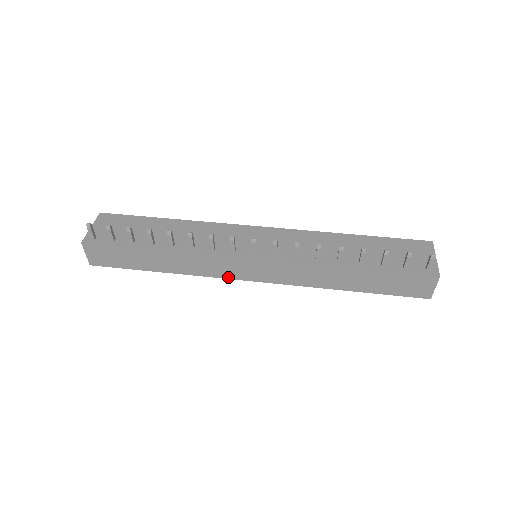
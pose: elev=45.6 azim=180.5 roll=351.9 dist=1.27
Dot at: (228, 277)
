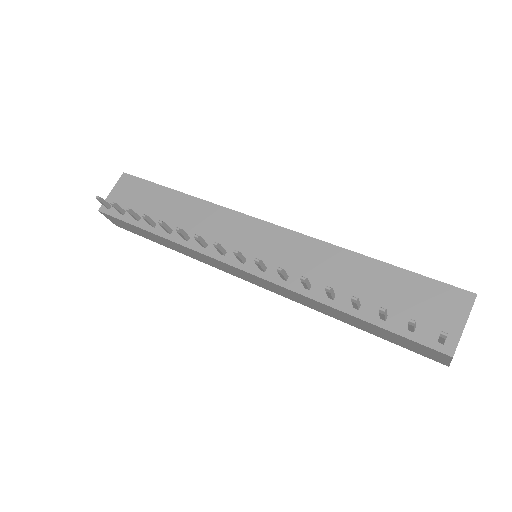
Dot at: (227, 272)
